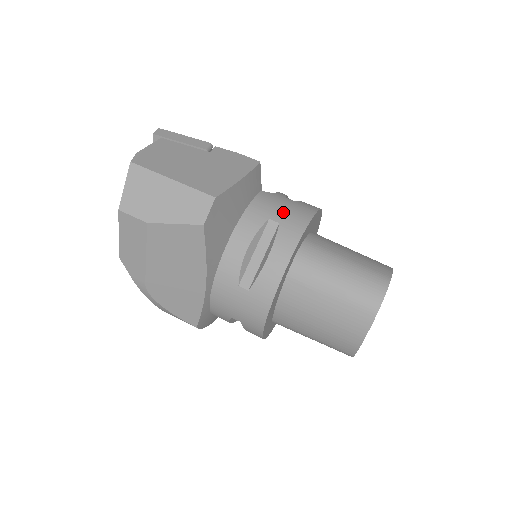
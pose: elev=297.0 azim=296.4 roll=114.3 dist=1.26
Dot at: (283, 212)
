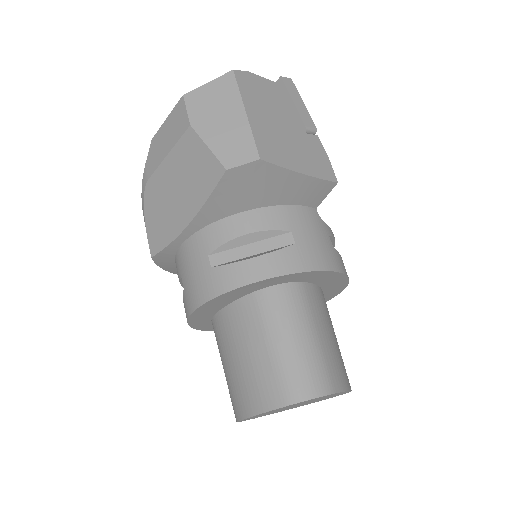
Dot at: (310, 240)
